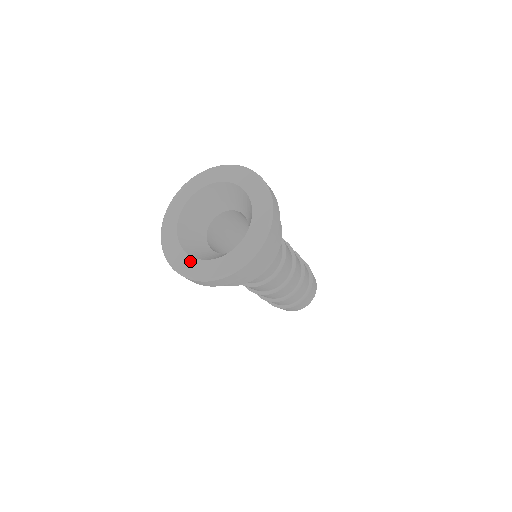
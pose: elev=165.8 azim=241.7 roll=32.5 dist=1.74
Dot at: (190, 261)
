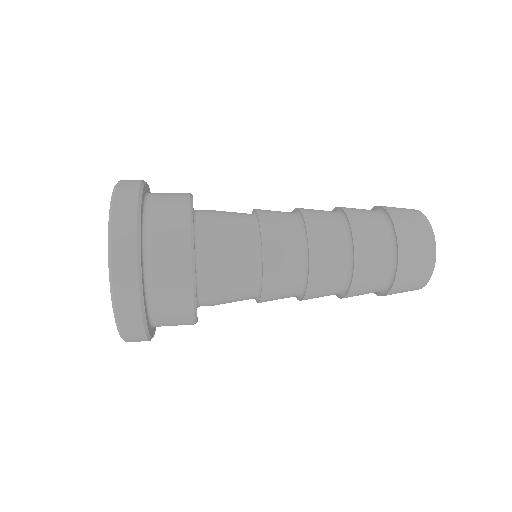
Dot at: occluded
